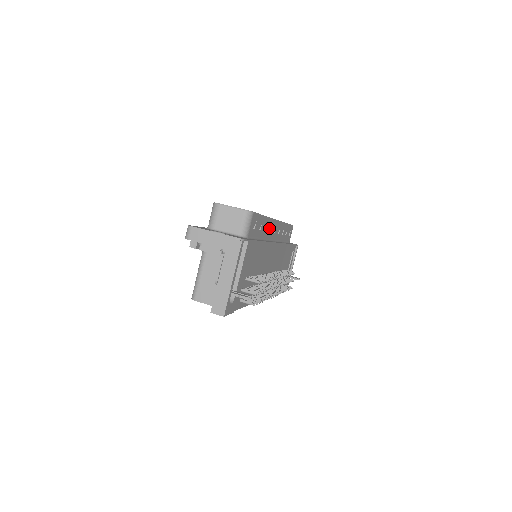
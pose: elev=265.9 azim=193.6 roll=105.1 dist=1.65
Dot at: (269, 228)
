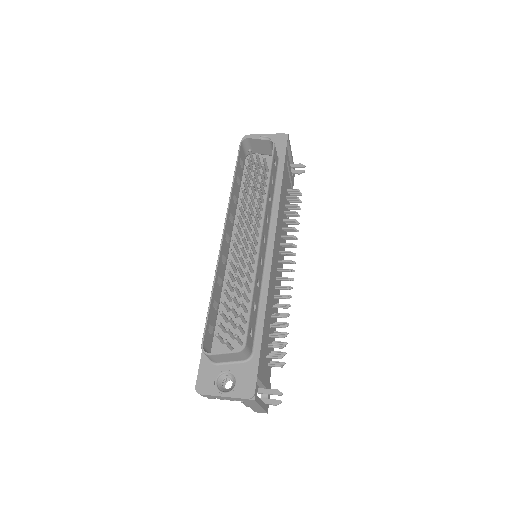
Dot at: (260, 267)
